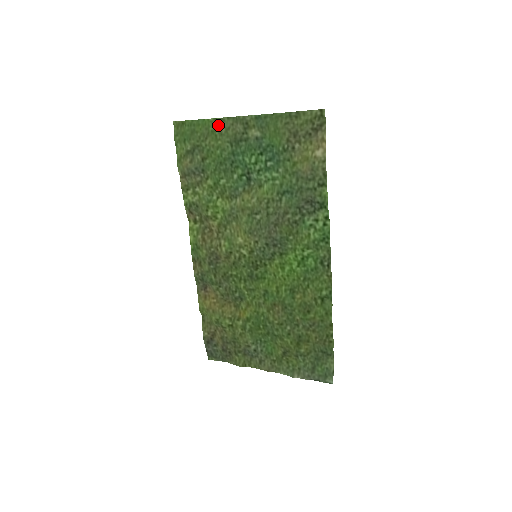
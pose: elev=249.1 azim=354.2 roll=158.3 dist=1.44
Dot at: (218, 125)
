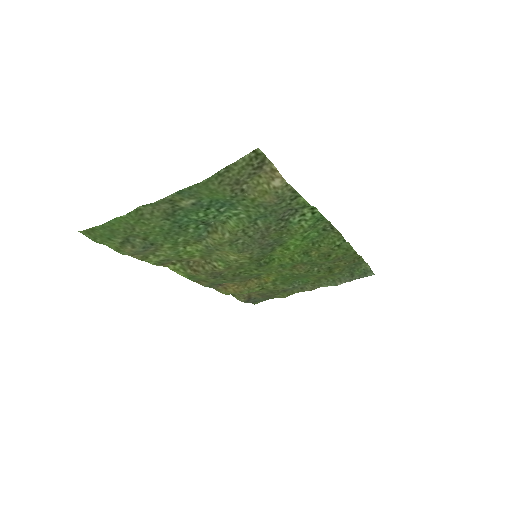
Dot at: (137, 216)
